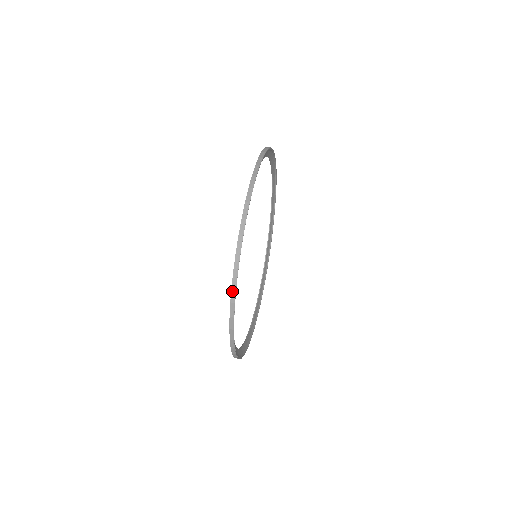
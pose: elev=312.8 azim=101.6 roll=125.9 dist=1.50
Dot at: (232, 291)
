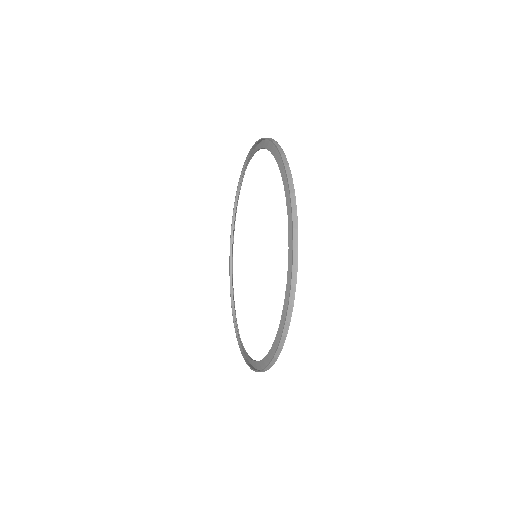
Dot at: (291, 197)
